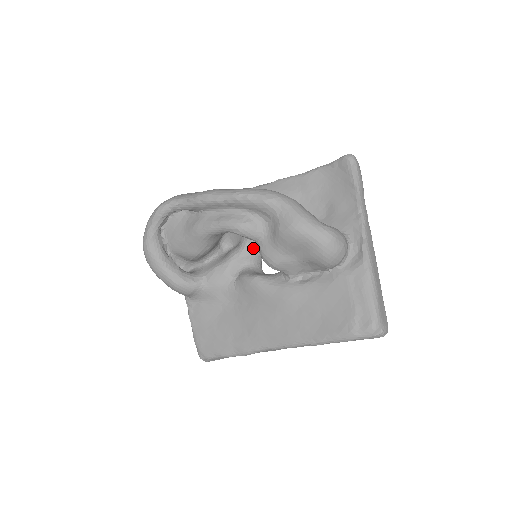
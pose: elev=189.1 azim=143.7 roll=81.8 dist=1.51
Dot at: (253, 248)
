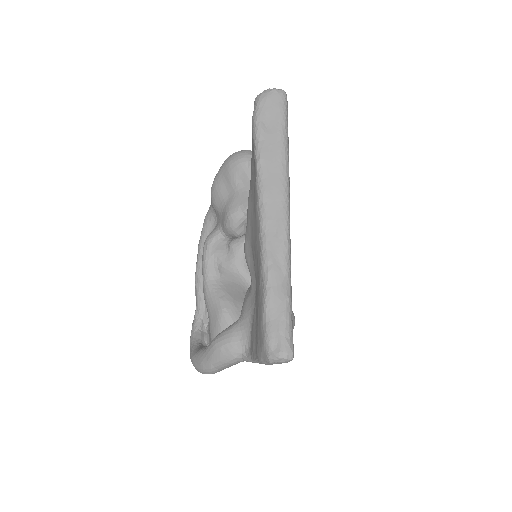
Dot at: occluded
